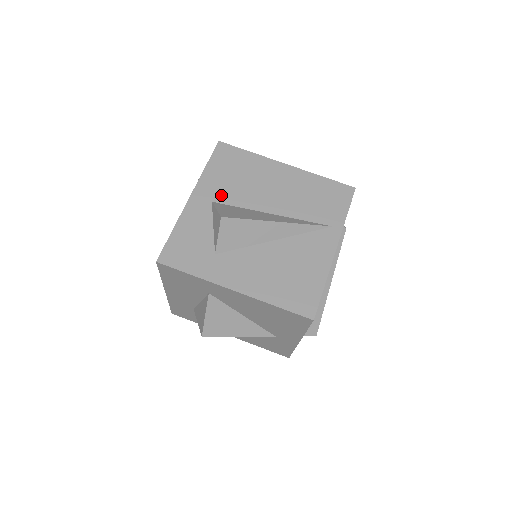
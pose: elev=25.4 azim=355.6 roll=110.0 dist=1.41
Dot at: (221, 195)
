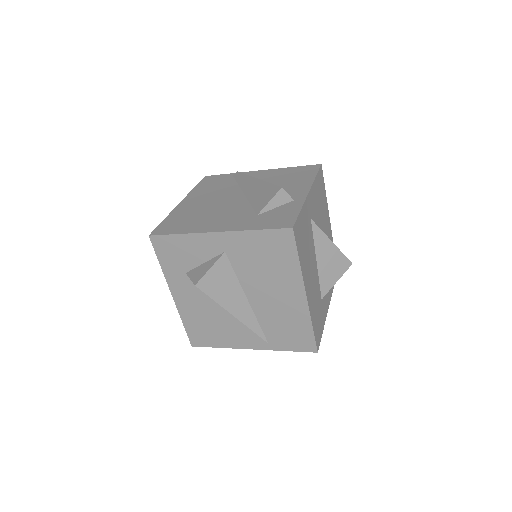
Dot at: (236, 256)
